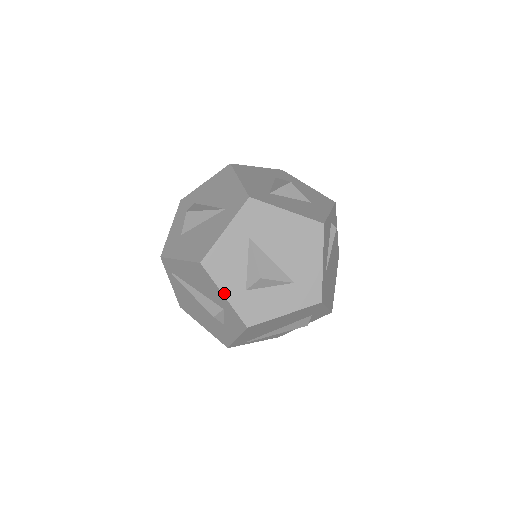
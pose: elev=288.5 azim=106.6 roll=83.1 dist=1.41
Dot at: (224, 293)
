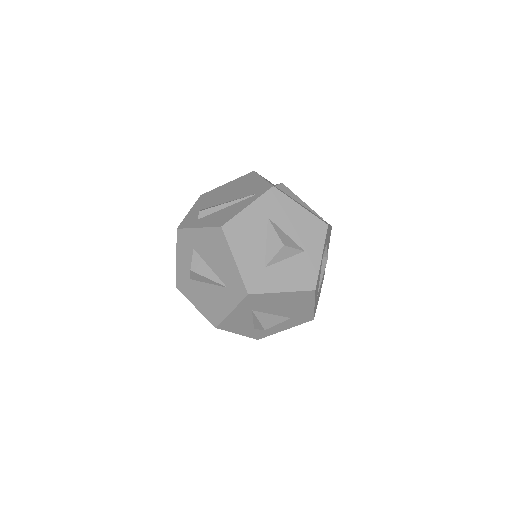
Dot at: (238, 333)
